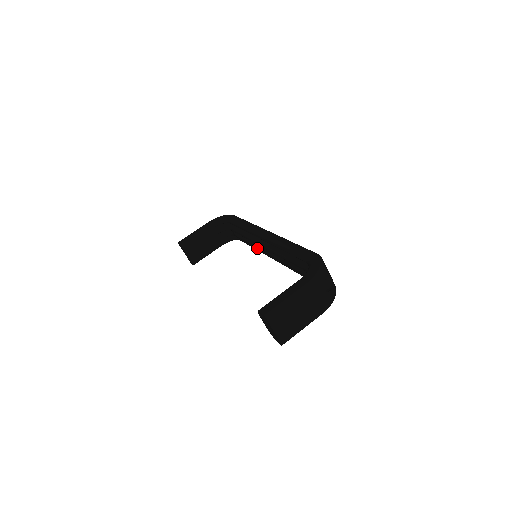
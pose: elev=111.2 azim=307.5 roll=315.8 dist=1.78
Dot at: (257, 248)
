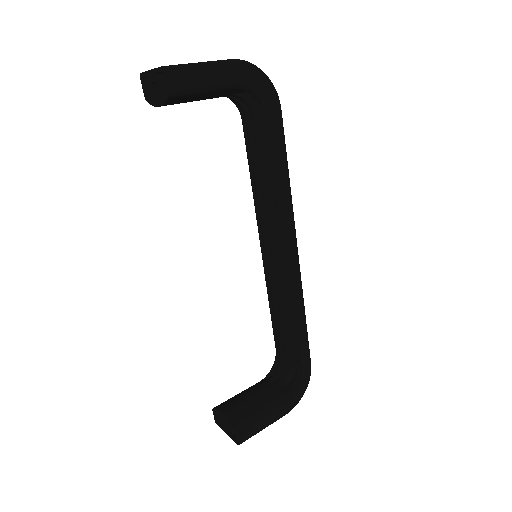
Dot at: (275, 280)
